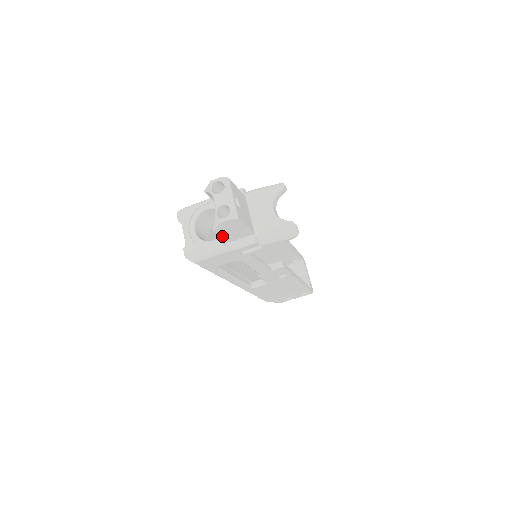
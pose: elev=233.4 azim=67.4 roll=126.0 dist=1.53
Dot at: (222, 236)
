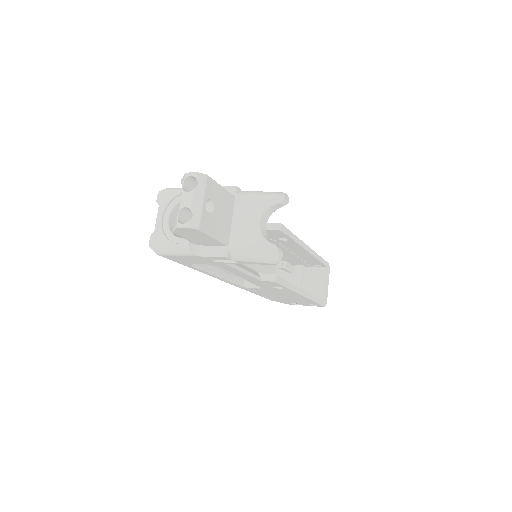
Dot at: (187, 238)
